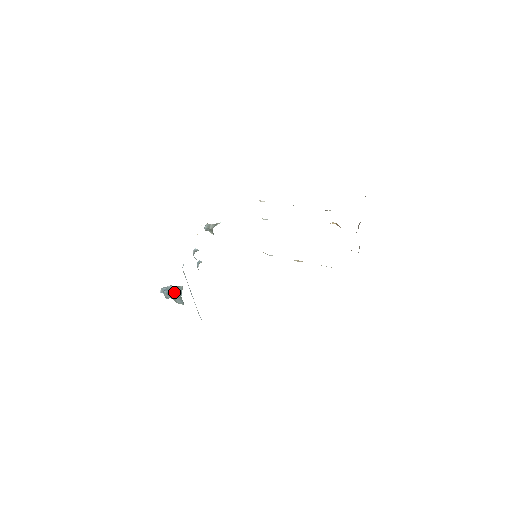
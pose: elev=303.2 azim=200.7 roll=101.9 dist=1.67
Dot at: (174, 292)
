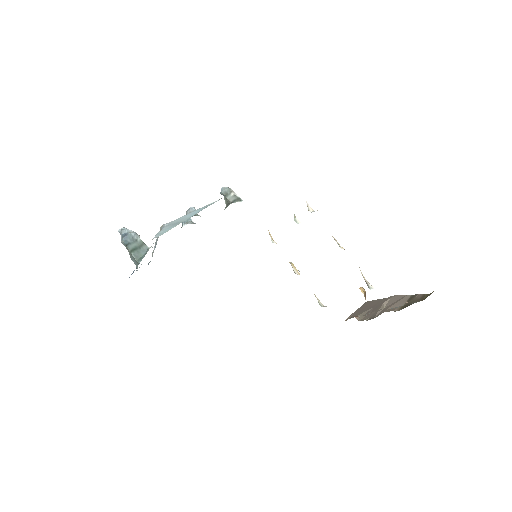
Dot at: (134, 249)
